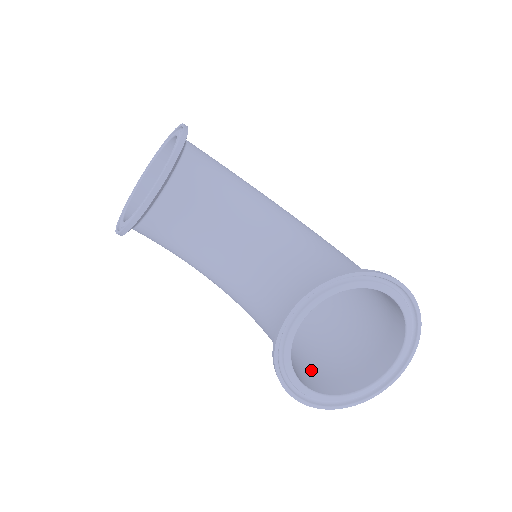
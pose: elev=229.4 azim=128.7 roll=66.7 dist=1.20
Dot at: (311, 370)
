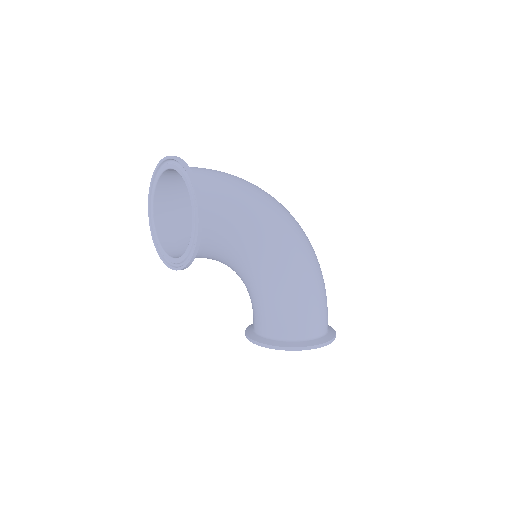
Dot at: occluded
